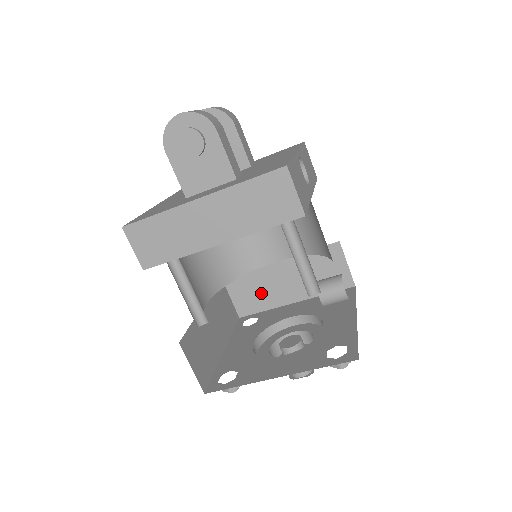
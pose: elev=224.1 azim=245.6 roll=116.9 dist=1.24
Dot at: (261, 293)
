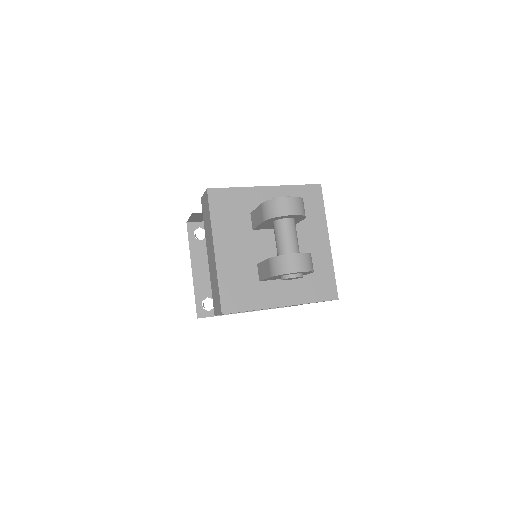
Dot at: occluded
